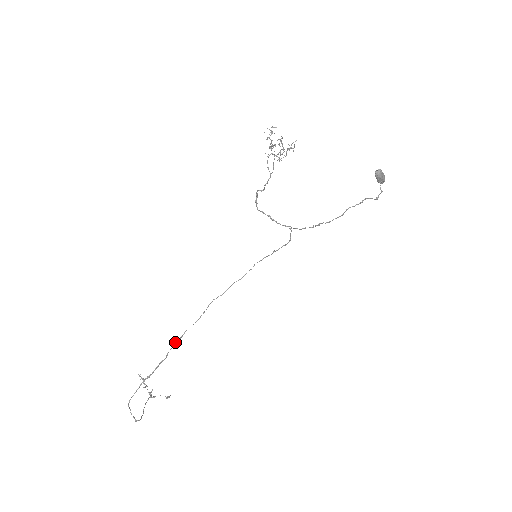
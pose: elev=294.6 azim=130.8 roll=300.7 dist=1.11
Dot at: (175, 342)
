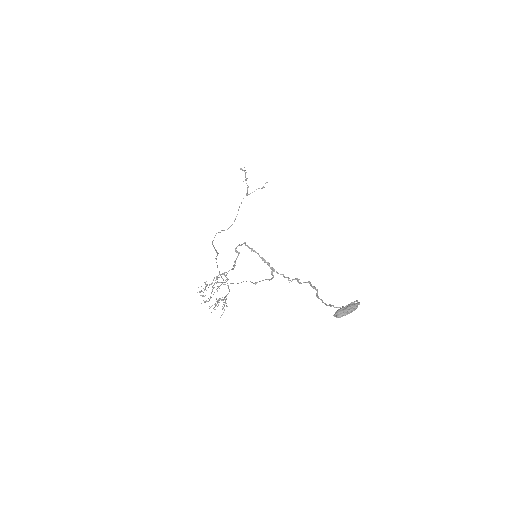
Dot at: (216, 262)
